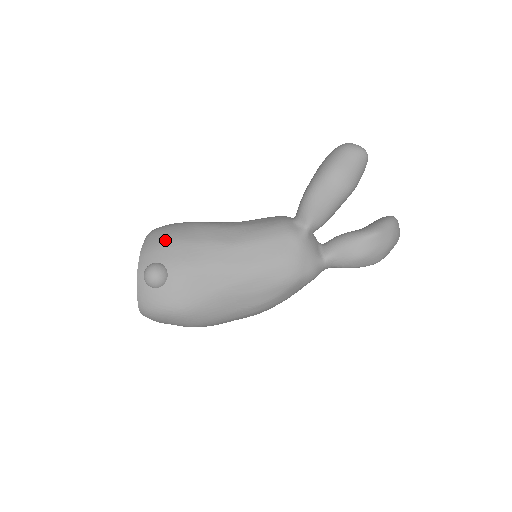
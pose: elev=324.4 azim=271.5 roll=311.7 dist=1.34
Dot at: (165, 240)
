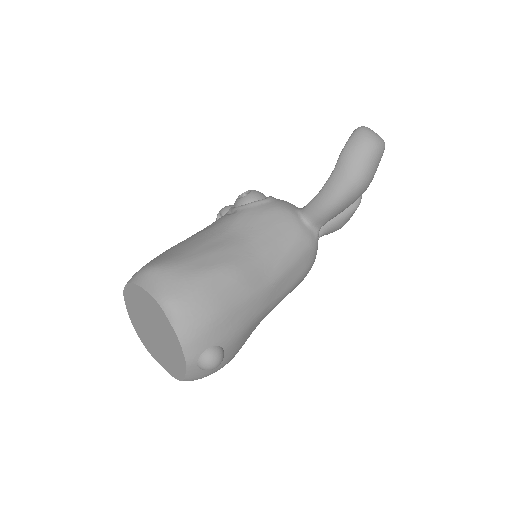
Dot at: (209, 319)
